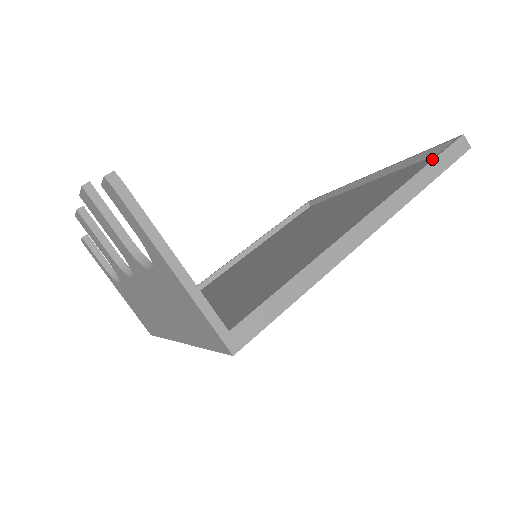
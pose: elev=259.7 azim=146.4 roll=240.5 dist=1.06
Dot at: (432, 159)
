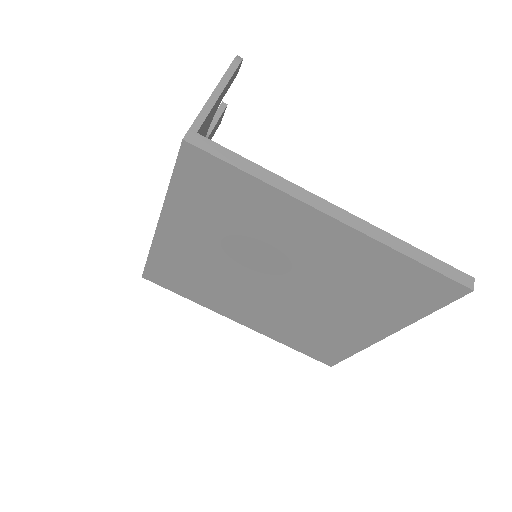
Dot at: (430, 256)
